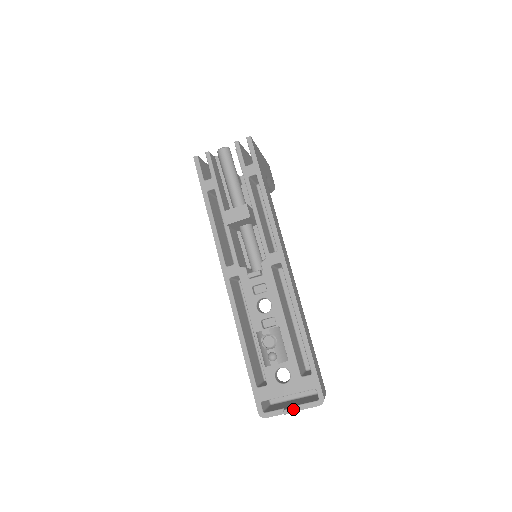
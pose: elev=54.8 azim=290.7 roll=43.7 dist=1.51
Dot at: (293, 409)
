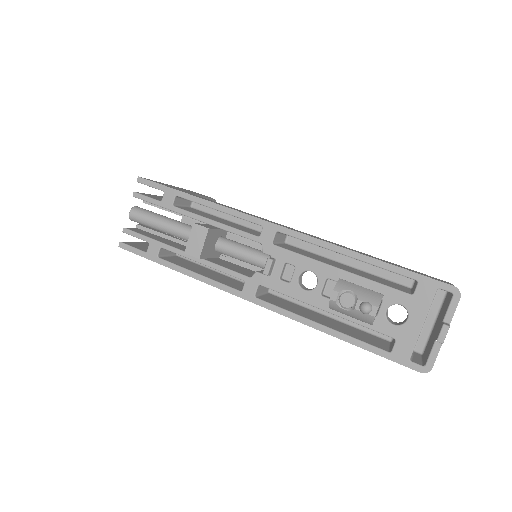
Dot at: (443, 329)
